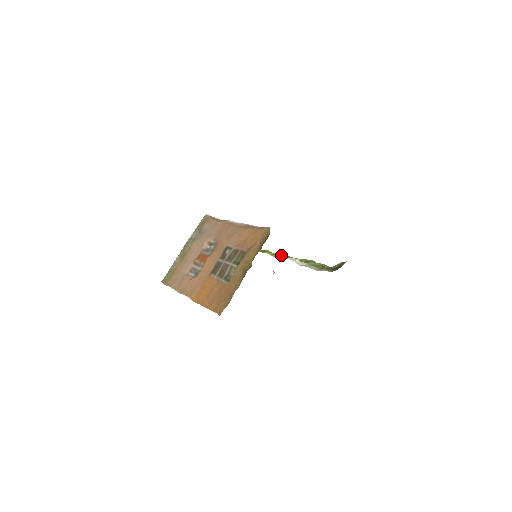
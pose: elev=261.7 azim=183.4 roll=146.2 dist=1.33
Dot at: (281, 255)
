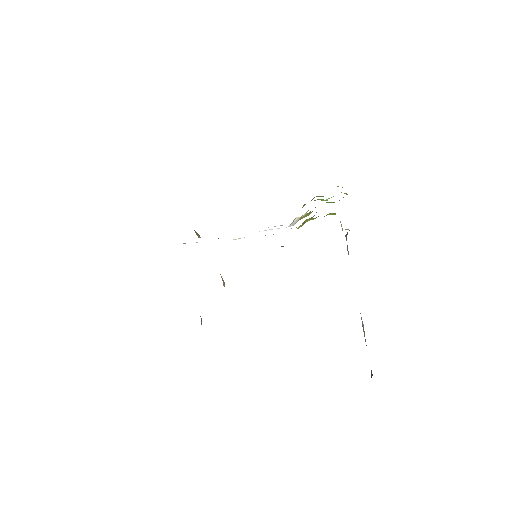
Dot at: occluded
